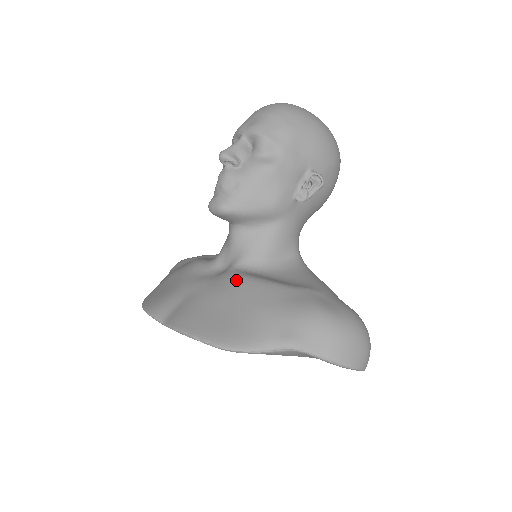
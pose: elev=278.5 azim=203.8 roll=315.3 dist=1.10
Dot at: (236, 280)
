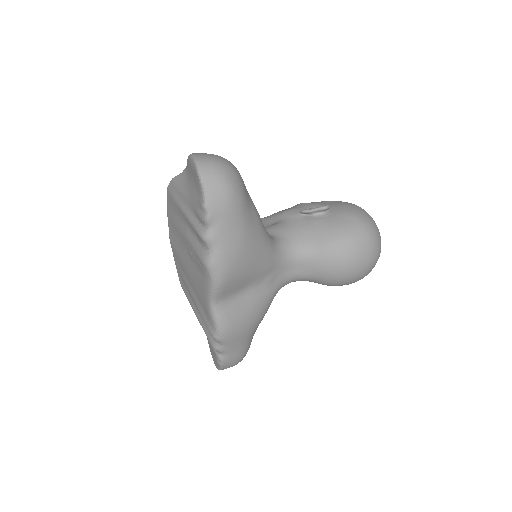
Dot at: occluded
